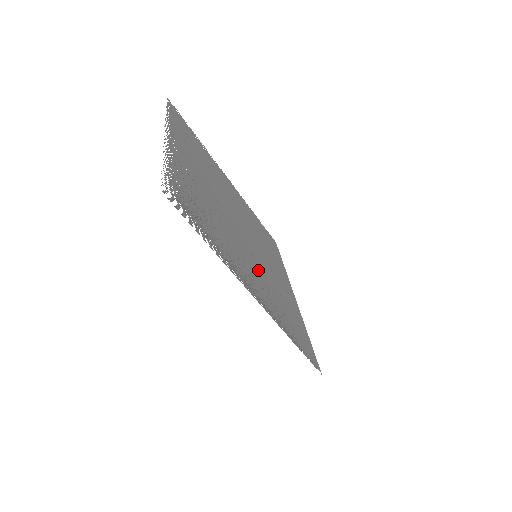
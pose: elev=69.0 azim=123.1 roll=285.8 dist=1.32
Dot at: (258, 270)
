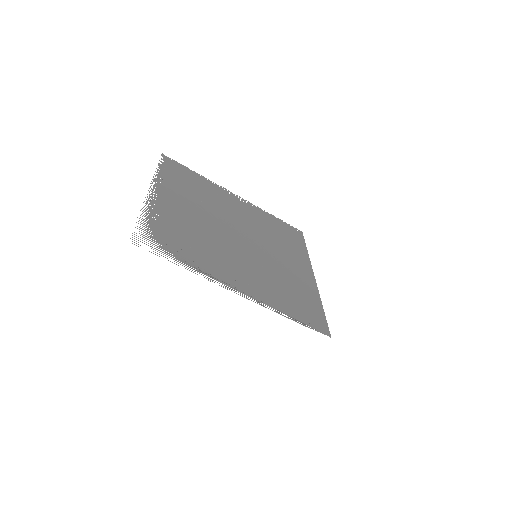
Dot at: (254, 268)
